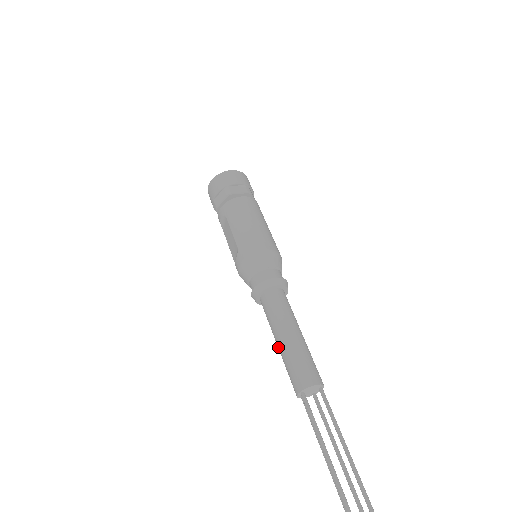
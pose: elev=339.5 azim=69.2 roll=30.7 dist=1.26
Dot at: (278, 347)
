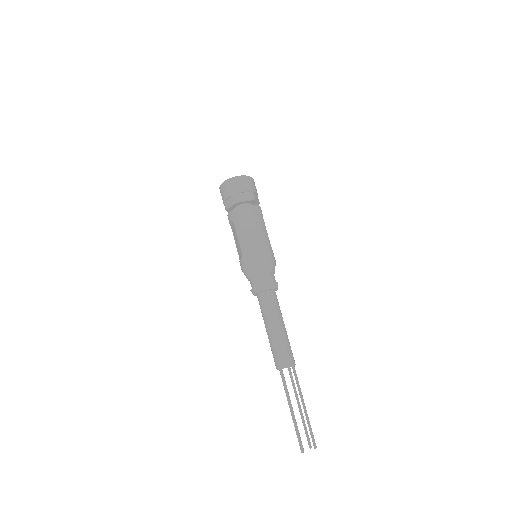
Dot at: (267, 334)
